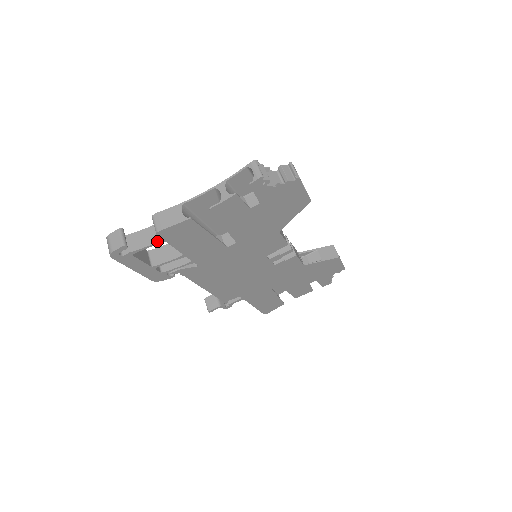
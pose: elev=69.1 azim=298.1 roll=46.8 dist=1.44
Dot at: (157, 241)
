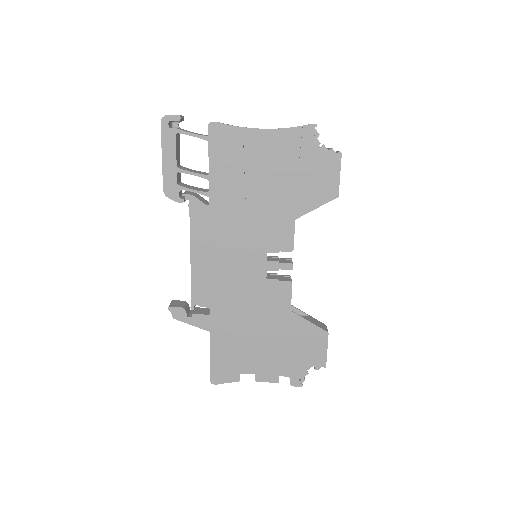
Dot at: (203, 135)
